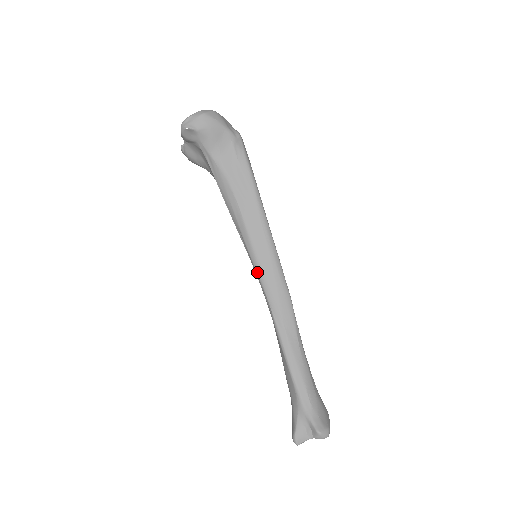
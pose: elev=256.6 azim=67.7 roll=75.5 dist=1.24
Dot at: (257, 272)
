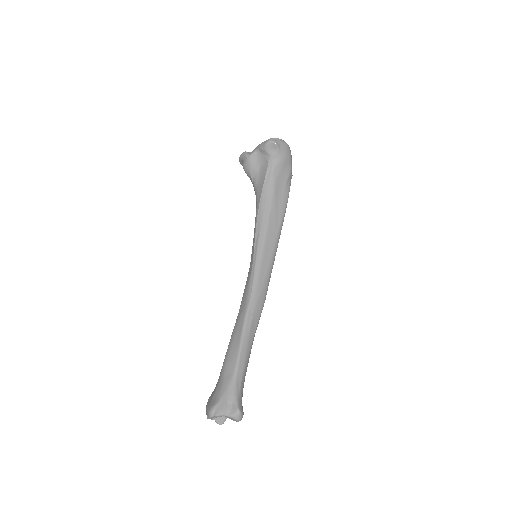
Dot at: (256, 266)
